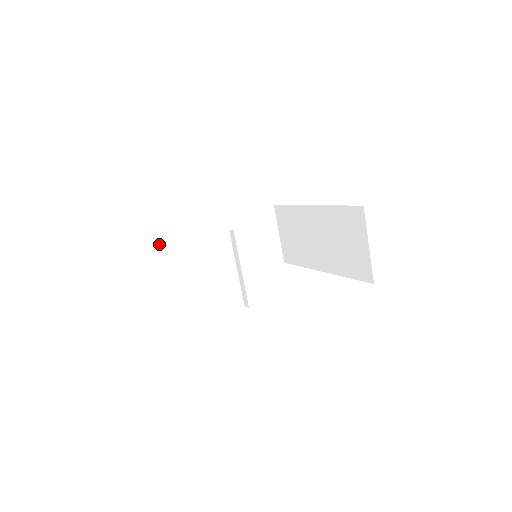
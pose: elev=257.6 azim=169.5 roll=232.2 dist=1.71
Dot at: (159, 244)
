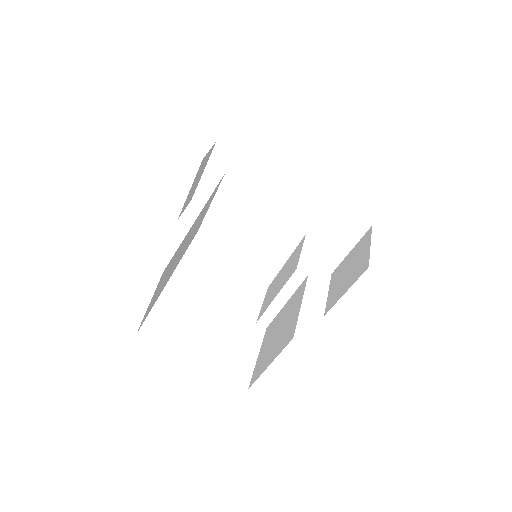
Dot at: (169, 264)
